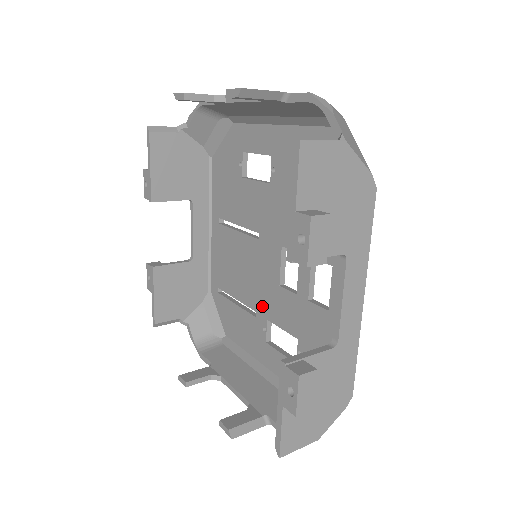
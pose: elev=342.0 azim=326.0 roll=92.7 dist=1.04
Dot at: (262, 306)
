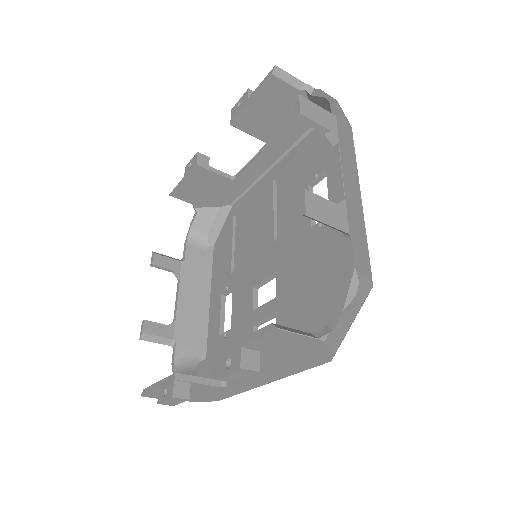
Dot at: (238, 276)
